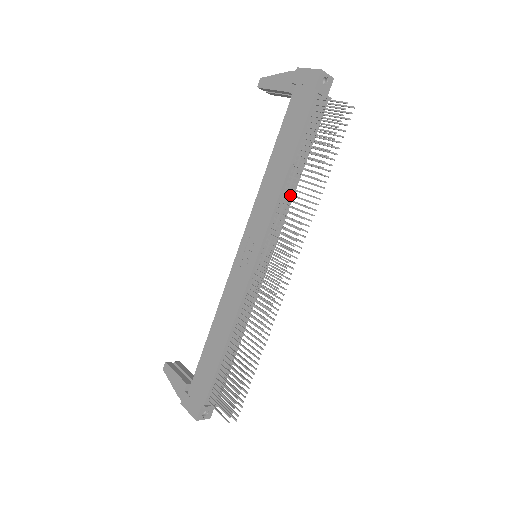
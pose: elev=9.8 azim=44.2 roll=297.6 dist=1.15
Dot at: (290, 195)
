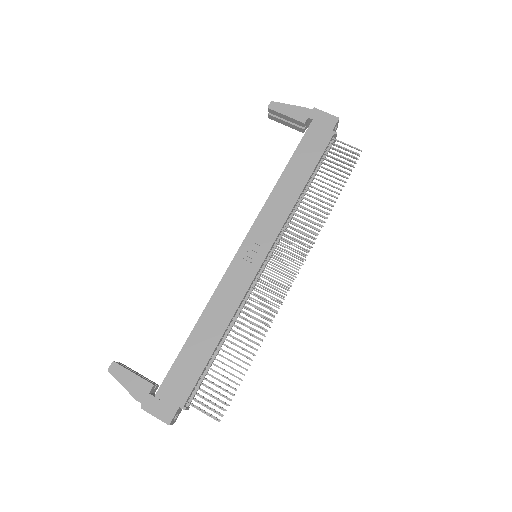
Dot at: (304, 208)
